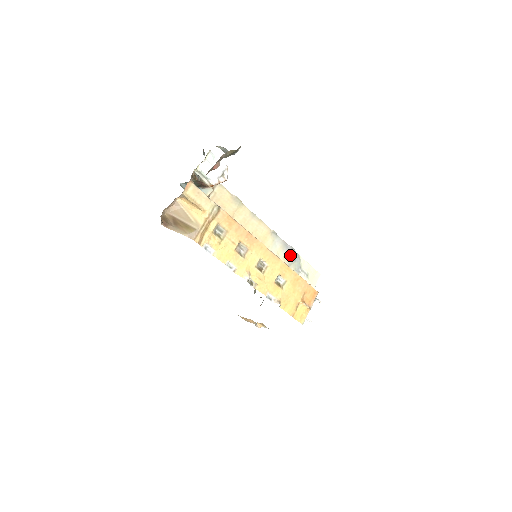
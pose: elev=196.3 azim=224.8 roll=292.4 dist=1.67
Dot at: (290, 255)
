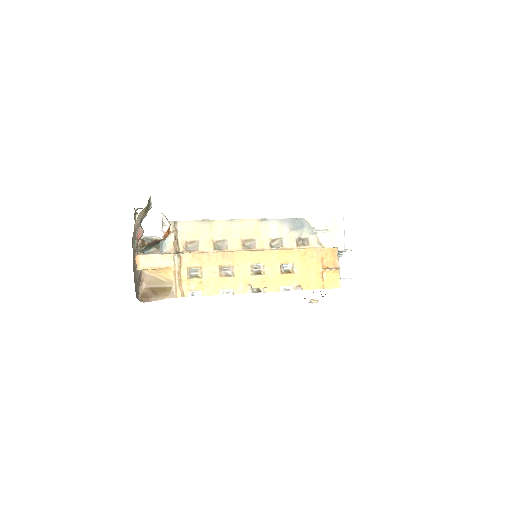
Dot at: (295, 226)
